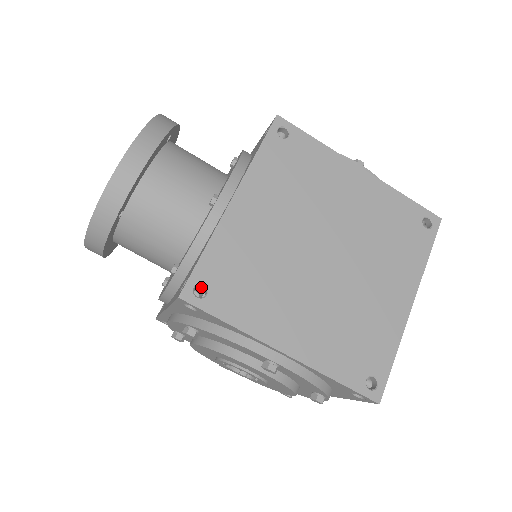
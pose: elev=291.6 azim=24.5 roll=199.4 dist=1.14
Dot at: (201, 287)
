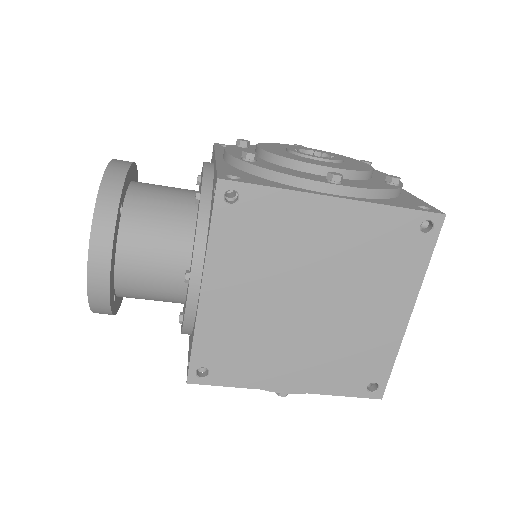
Dot at: occluded
